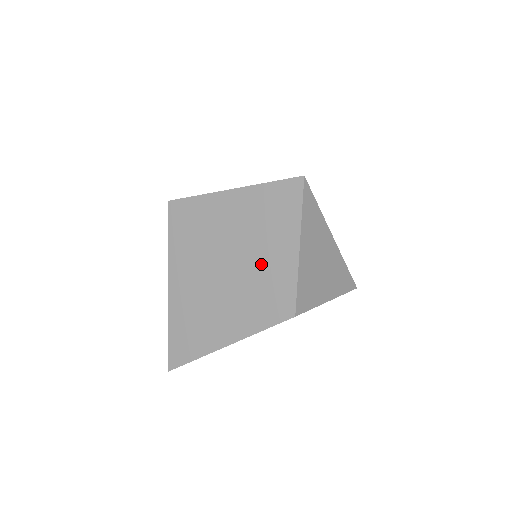
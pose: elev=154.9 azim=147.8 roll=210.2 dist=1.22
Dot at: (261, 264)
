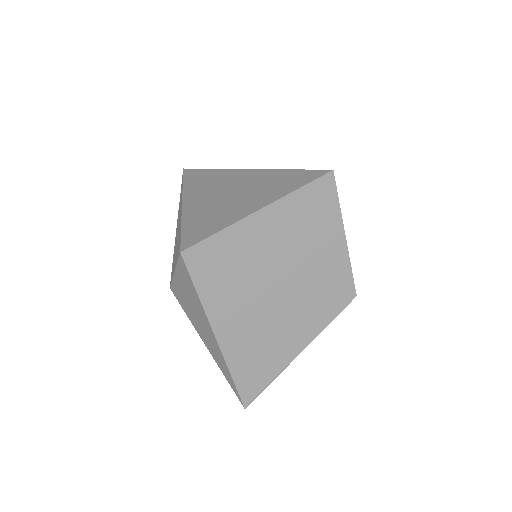
Dot at: (313, 268)
